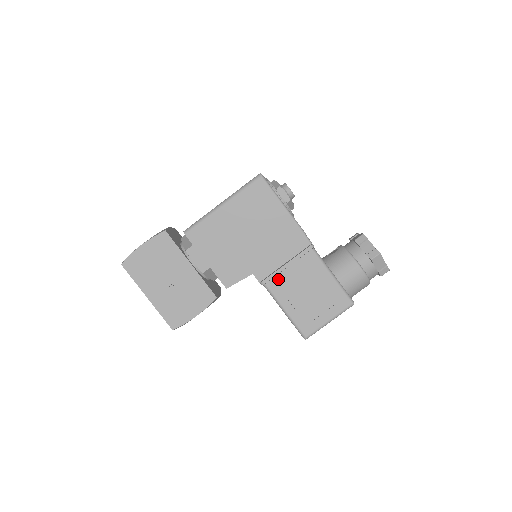
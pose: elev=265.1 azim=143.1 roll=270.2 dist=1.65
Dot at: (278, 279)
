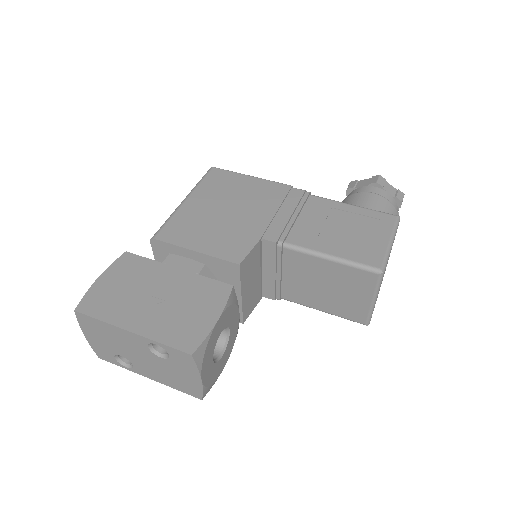
Dot at: (296, 232)
